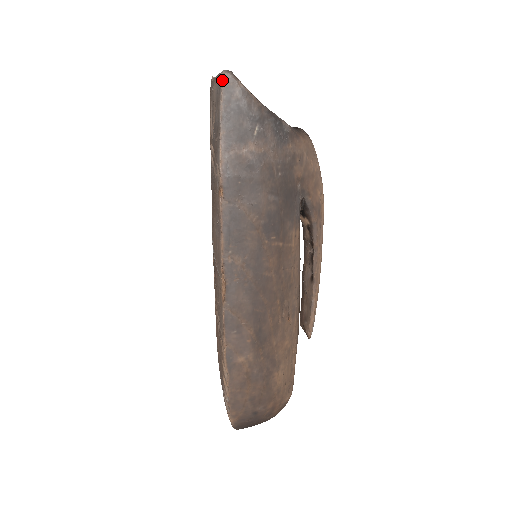
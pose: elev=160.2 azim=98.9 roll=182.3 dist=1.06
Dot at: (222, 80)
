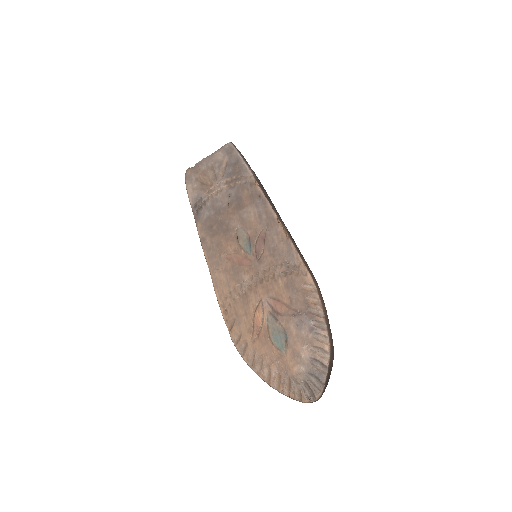
Dot at: (232, 144)
